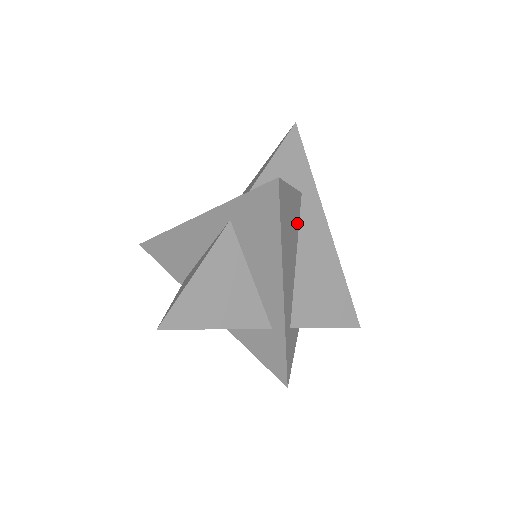
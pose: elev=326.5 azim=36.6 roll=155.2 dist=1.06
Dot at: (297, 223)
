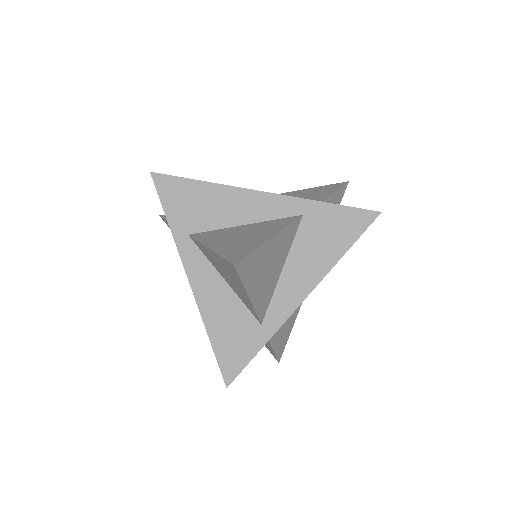
Dot at: occluded
